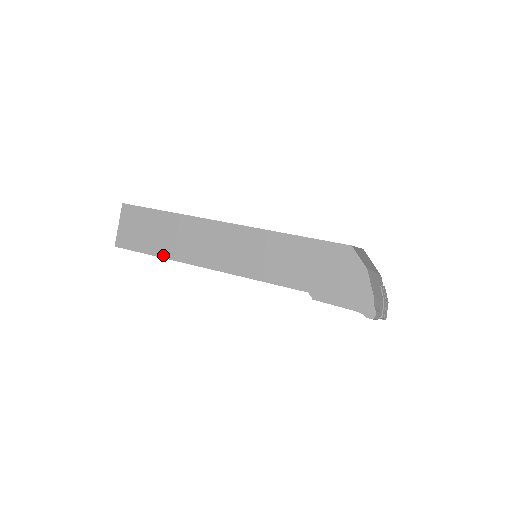
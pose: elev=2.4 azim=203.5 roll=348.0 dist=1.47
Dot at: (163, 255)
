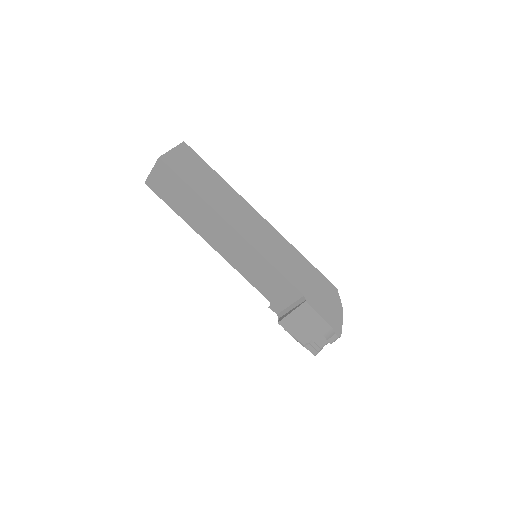
Dot at: (203, 196)
